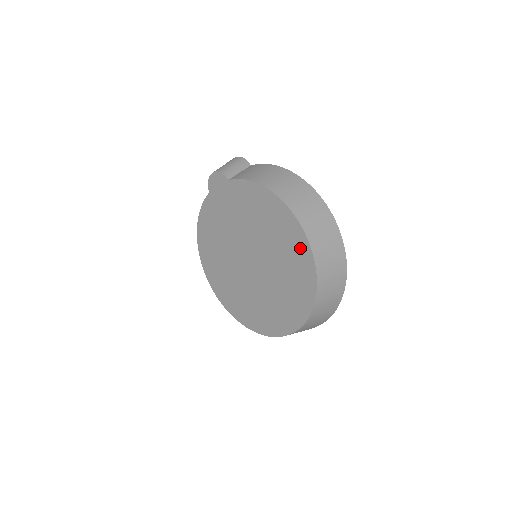
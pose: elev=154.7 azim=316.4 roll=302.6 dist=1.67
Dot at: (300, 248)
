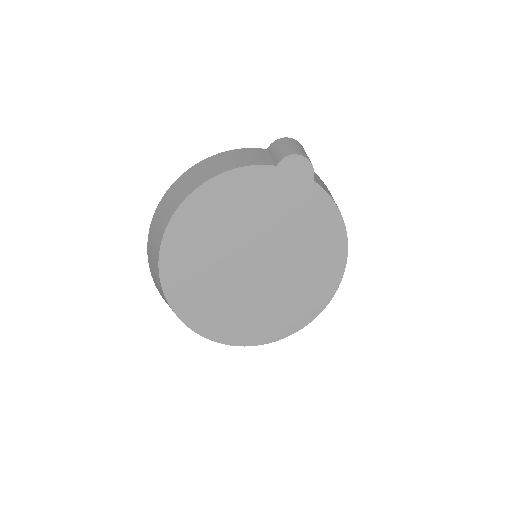
Dot at: (325, 288)
